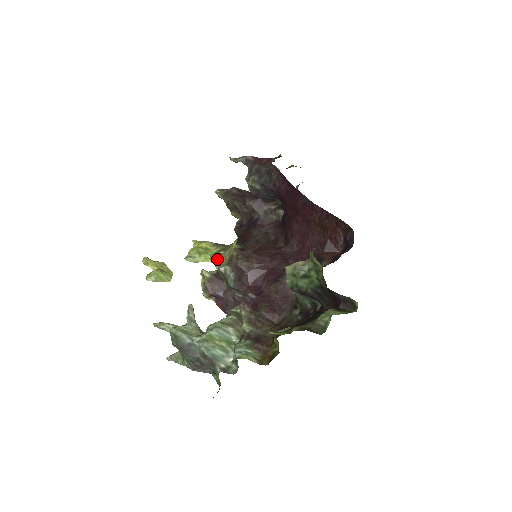
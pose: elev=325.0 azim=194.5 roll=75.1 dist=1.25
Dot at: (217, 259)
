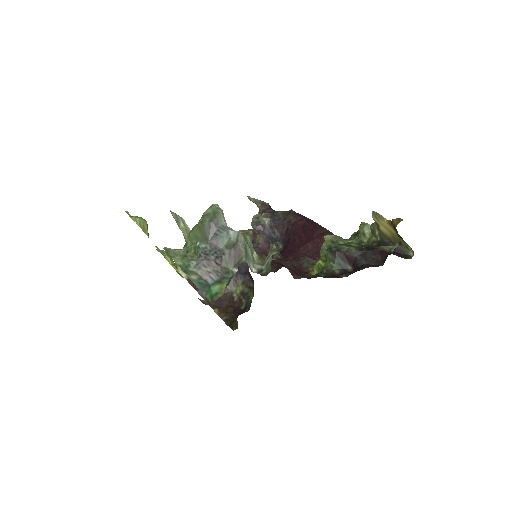
Dot at: occluded
